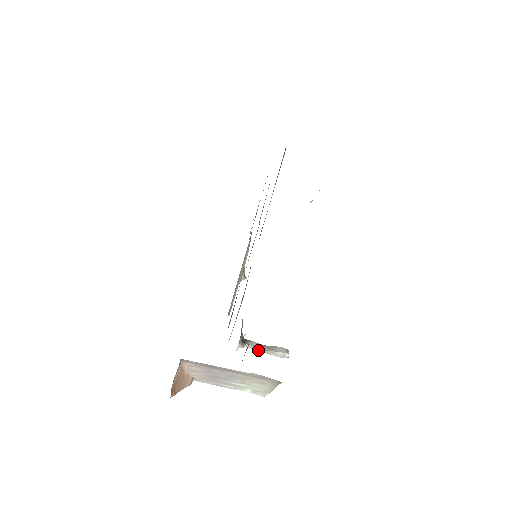
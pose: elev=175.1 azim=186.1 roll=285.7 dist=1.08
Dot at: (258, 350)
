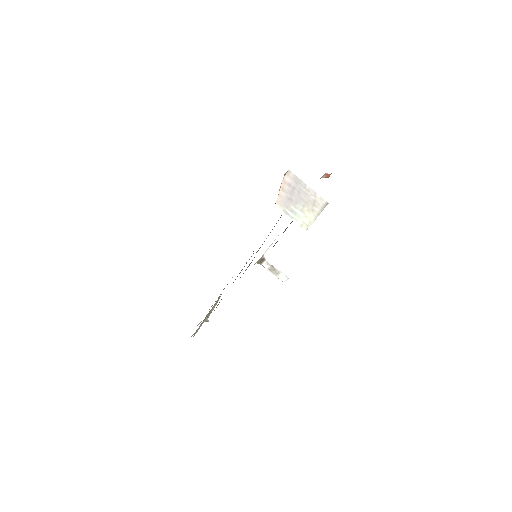
Dot at: (272, 265)
